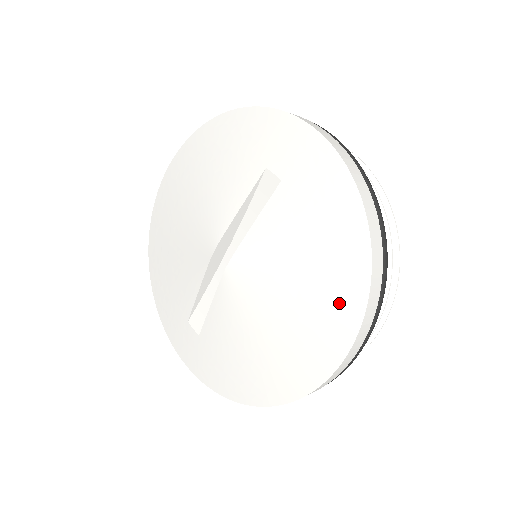
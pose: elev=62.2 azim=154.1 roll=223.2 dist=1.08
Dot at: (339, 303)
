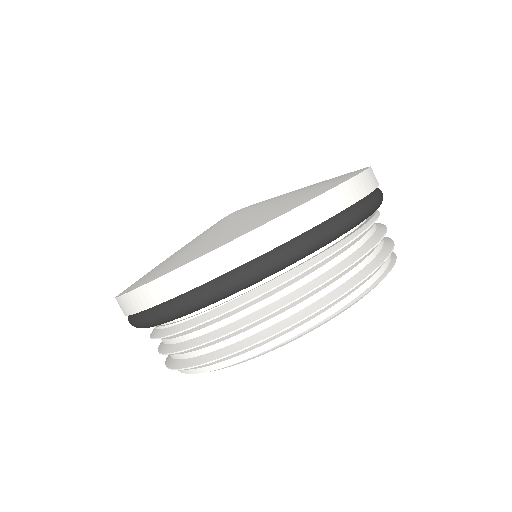
Dot at: (281, 209)
